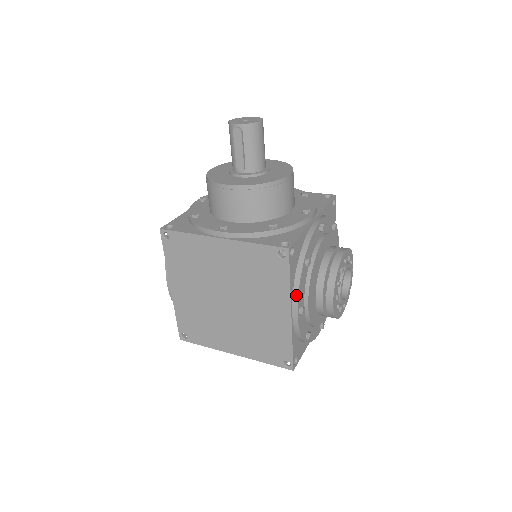
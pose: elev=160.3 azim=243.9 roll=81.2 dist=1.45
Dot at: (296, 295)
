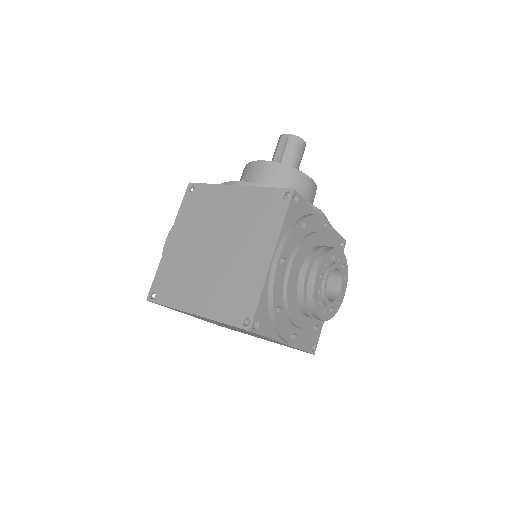
Dot at: (284, 240)
